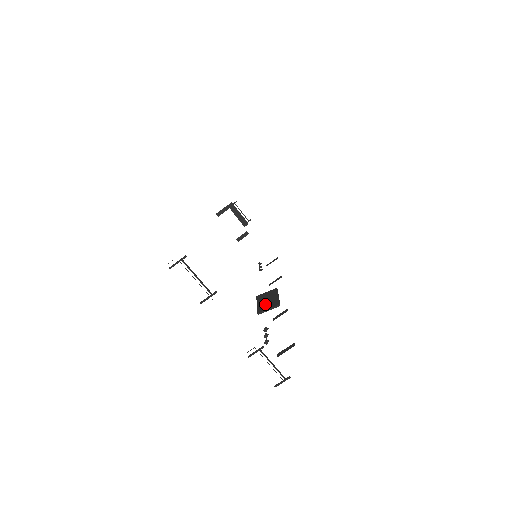
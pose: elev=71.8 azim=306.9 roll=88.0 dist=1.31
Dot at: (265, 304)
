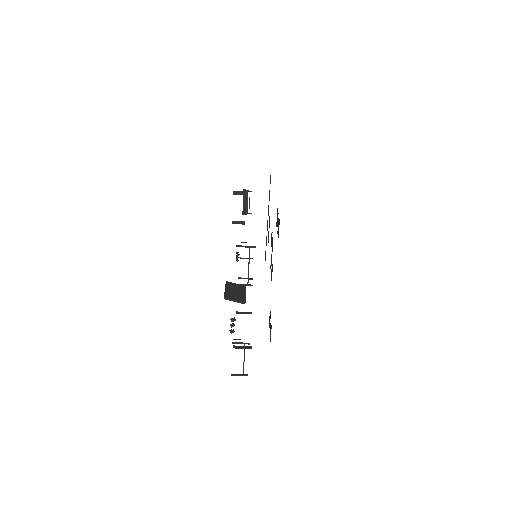
Dot at: (233, 294)
